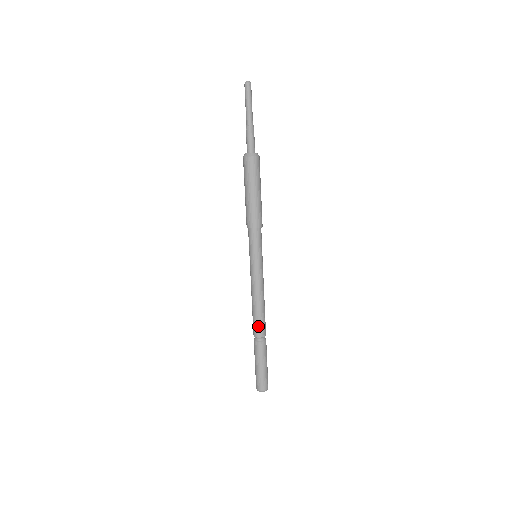
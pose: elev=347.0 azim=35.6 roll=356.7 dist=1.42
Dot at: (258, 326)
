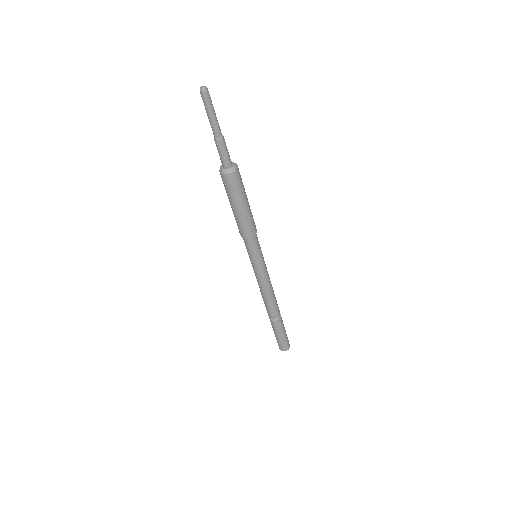
Dot at: (270, 310)
